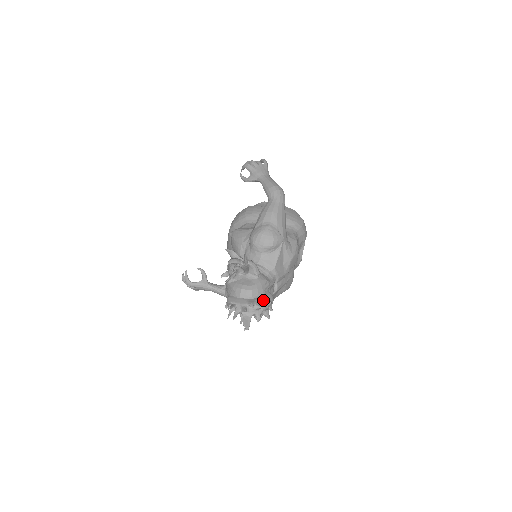
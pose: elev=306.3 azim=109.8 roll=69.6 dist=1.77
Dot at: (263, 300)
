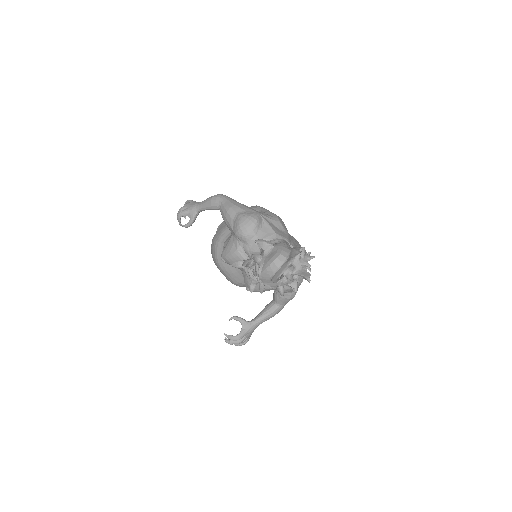
Dot at: (295, 251)
